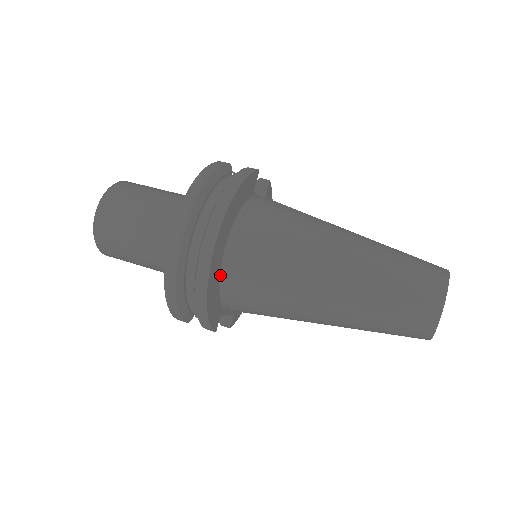
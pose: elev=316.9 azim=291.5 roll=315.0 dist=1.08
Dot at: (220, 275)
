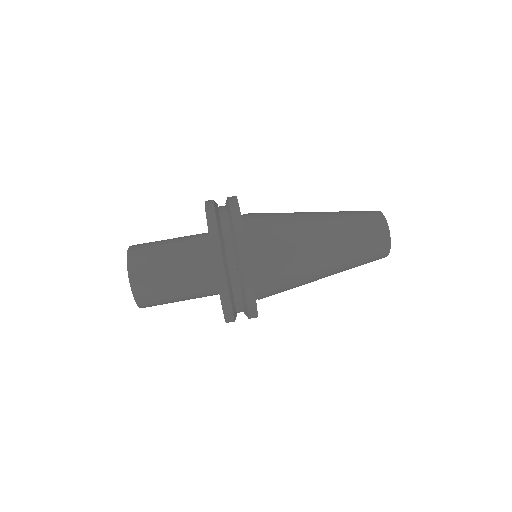
Dot at: occluded
